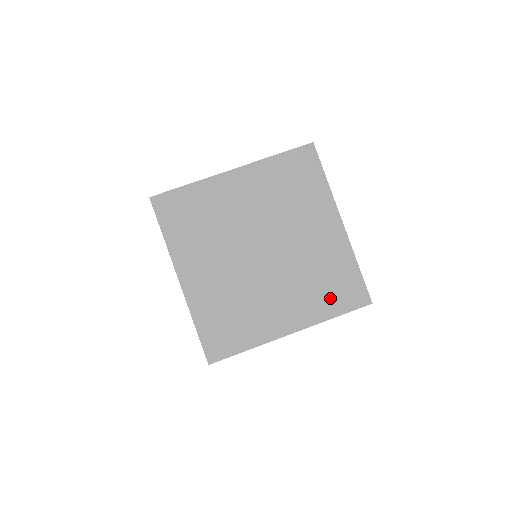
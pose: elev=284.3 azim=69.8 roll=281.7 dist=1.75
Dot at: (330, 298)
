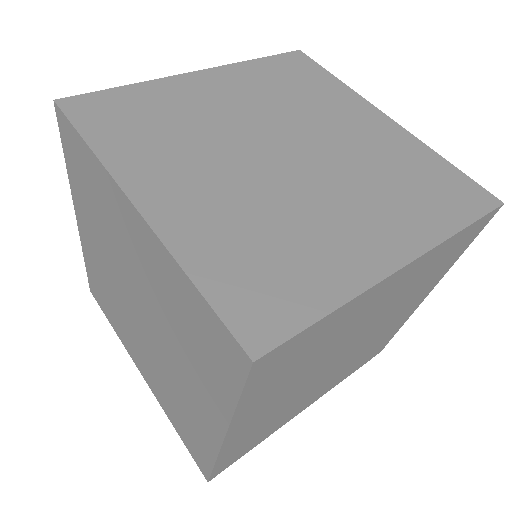
Dot at: (434, 203)
